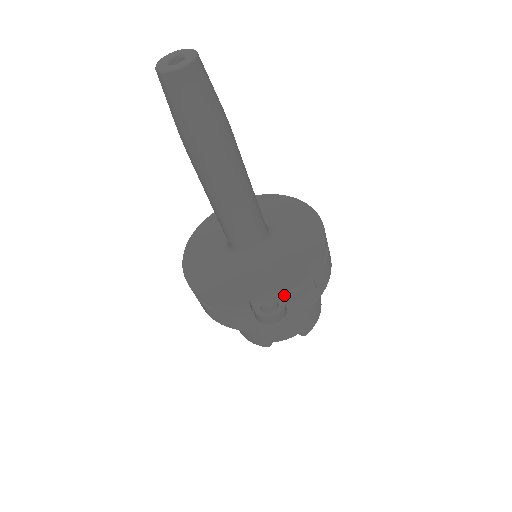
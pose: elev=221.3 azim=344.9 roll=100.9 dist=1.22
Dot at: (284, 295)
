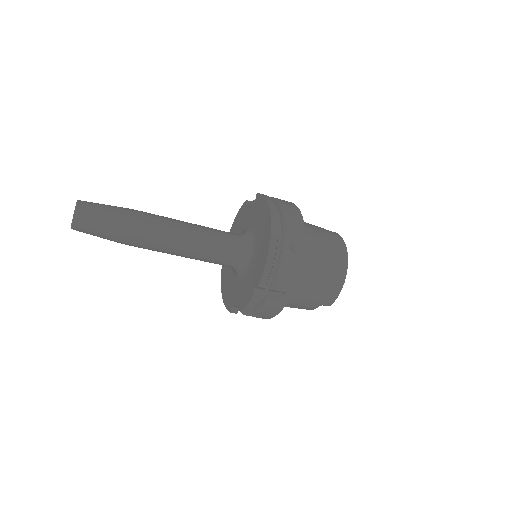
Dot at: (241, 311)
